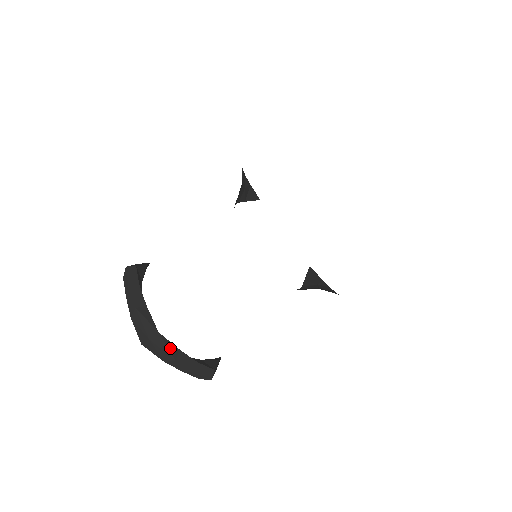
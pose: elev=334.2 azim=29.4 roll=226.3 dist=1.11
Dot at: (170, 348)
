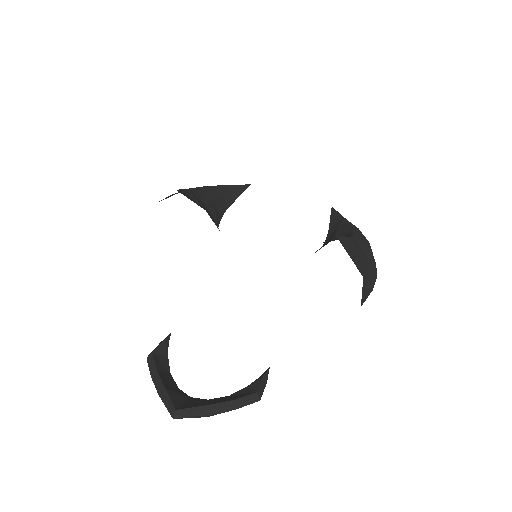
Dot at: (197, 411)
